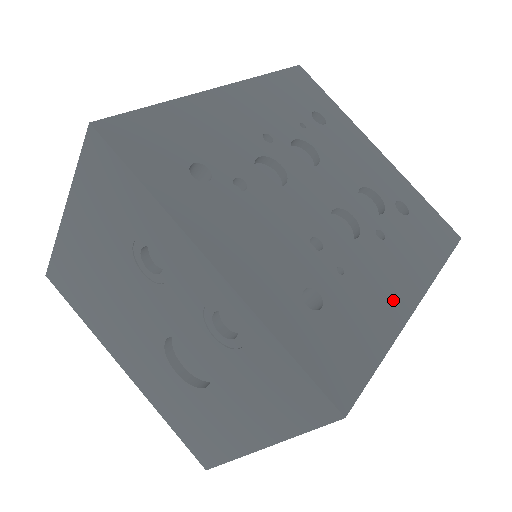
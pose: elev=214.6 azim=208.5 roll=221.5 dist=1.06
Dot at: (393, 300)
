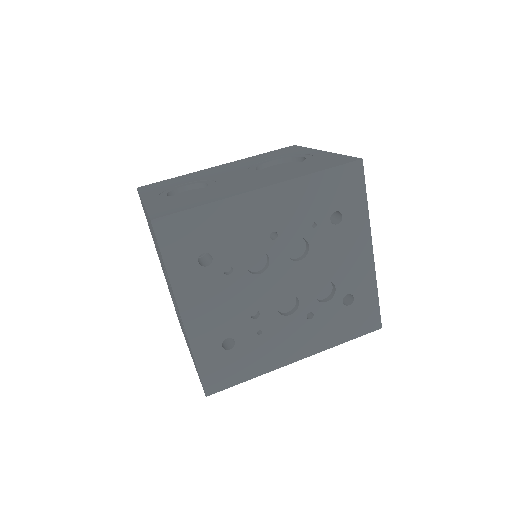
Dot at: (282, 355)
